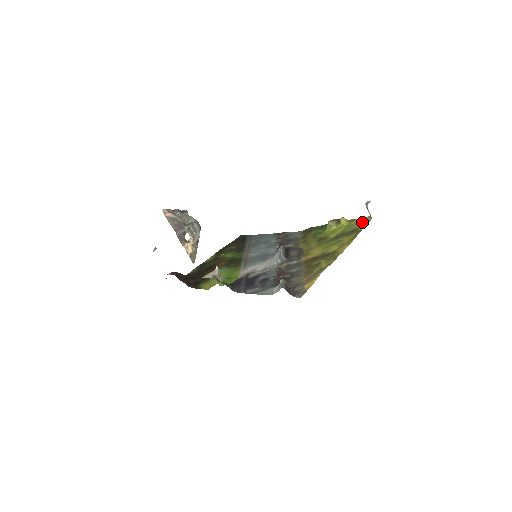
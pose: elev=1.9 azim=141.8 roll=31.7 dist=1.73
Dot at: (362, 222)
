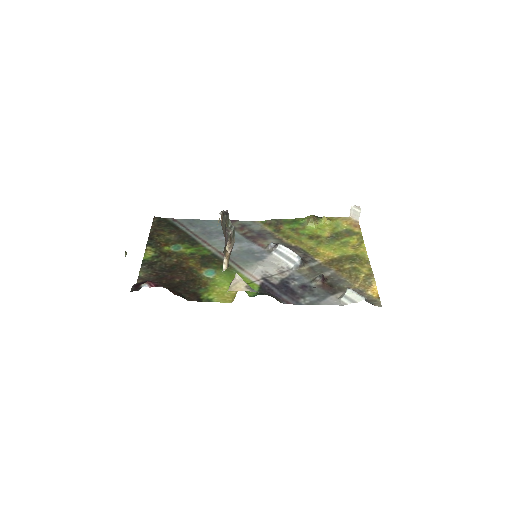
Dot at: (349, 223)
